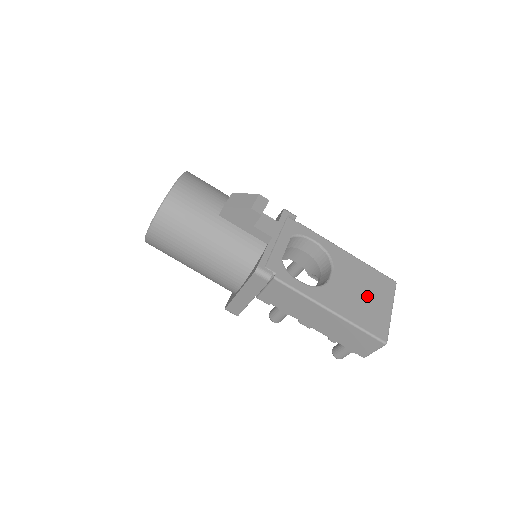
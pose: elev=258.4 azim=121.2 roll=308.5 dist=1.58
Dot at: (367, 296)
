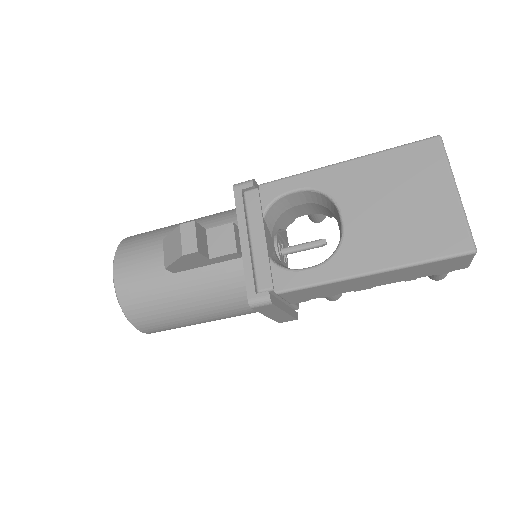
Dot at: (407, 203)
